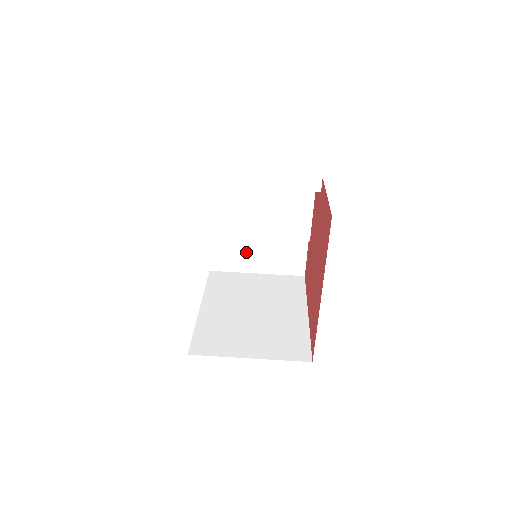
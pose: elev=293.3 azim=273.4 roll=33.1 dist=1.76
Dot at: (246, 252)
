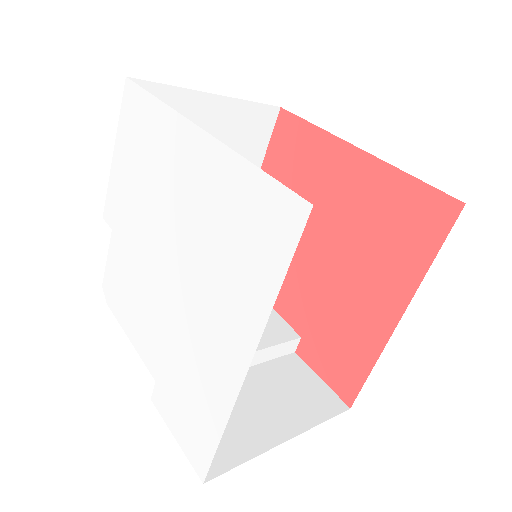
Dot at: (239, 411)
